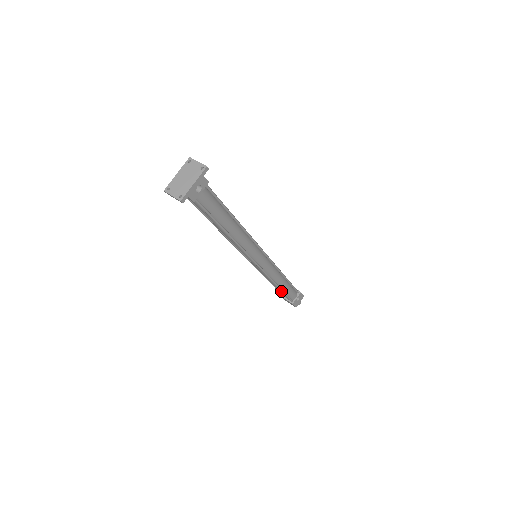
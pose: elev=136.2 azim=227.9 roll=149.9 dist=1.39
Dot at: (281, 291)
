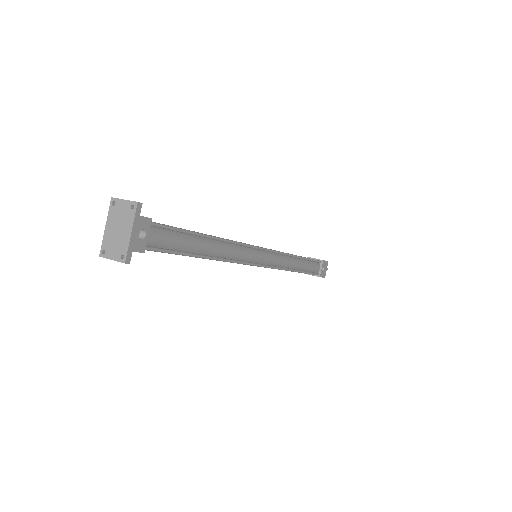
Dot at: occluded
